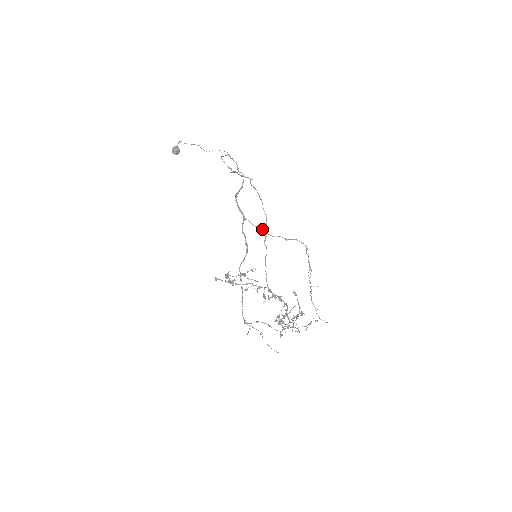
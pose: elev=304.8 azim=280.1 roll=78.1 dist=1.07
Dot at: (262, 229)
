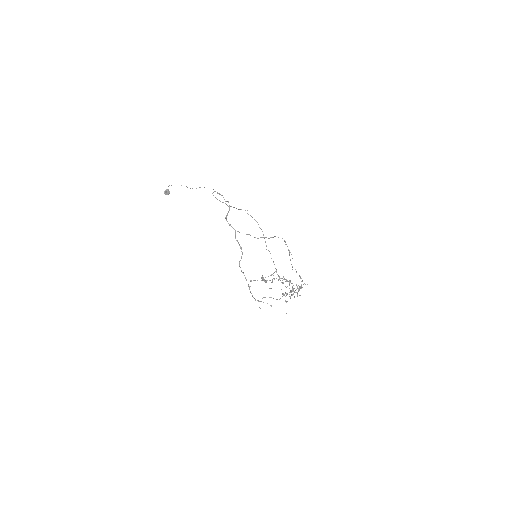
Dot at: (250, 235)
